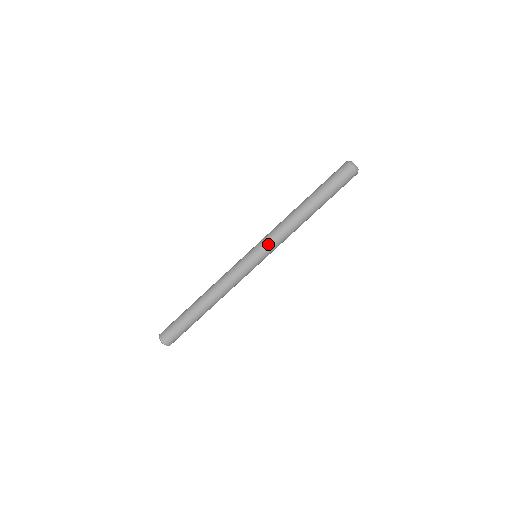
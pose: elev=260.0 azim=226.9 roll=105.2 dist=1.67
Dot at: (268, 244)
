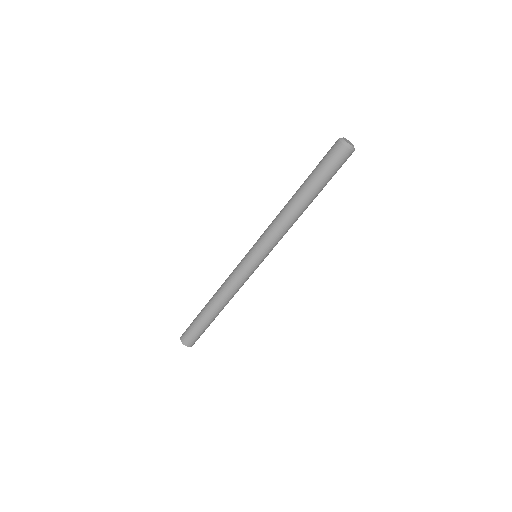
Dot at: (272, 249)
